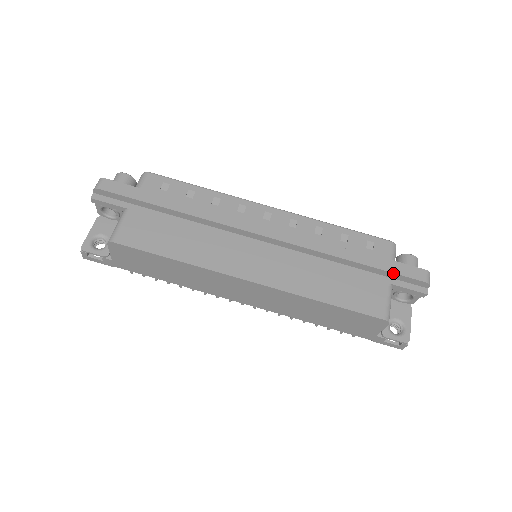
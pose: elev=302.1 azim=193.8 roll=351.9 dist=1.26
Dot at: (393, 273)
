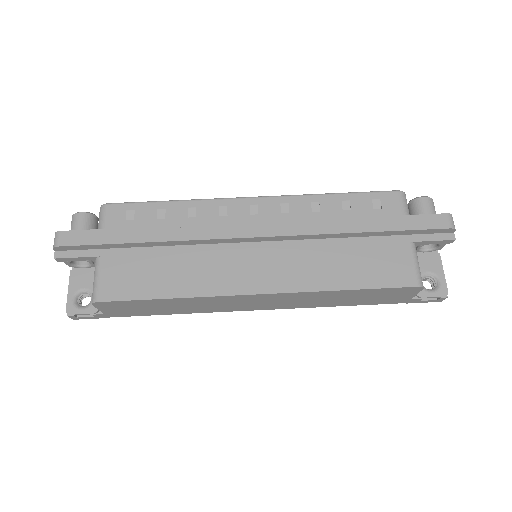
Dot at: (412, 230)
